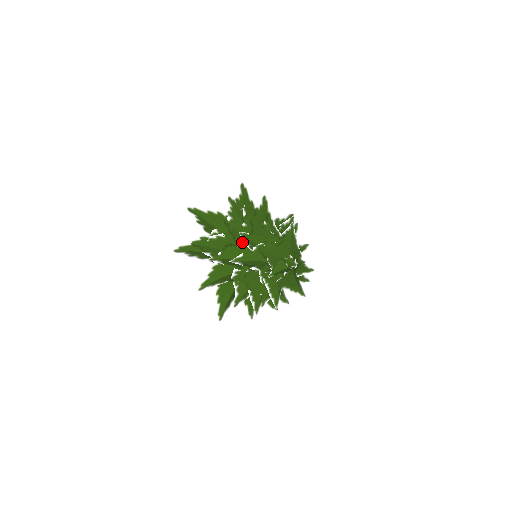
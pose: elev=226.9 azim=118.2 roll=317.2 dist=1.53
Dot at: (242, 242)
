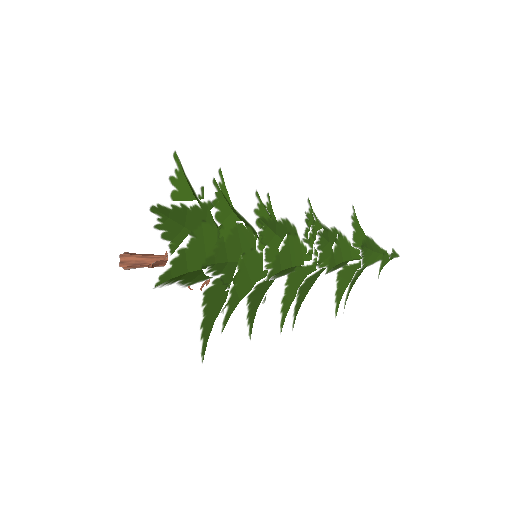
Dot at: (284, 243)
